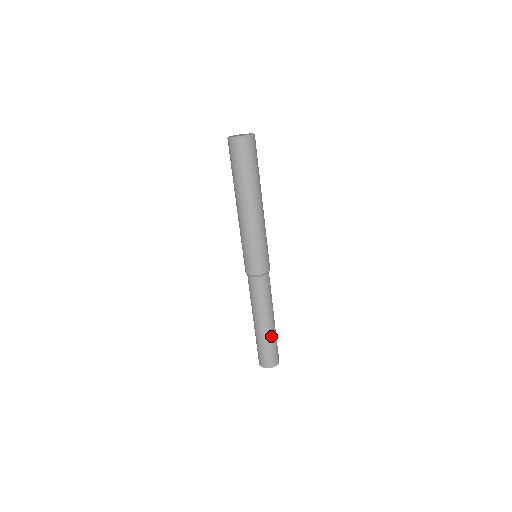
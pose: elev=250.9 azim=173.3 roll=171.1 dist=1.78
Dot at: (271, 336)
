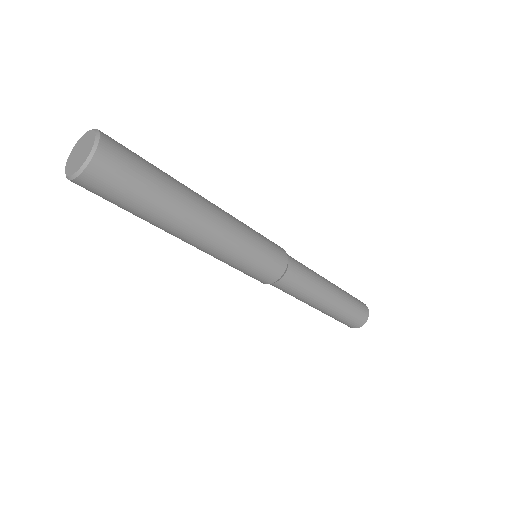
Dot at: (333, 314)
